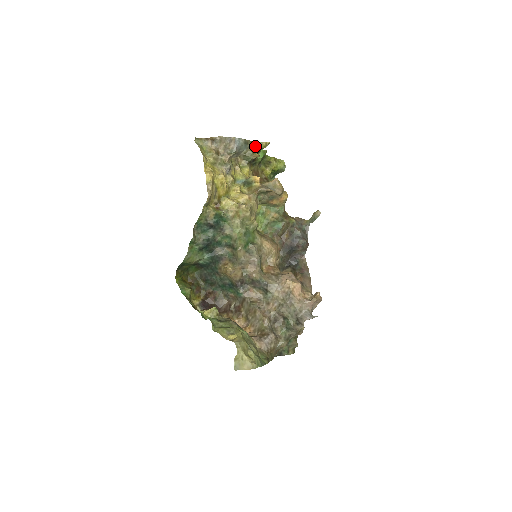
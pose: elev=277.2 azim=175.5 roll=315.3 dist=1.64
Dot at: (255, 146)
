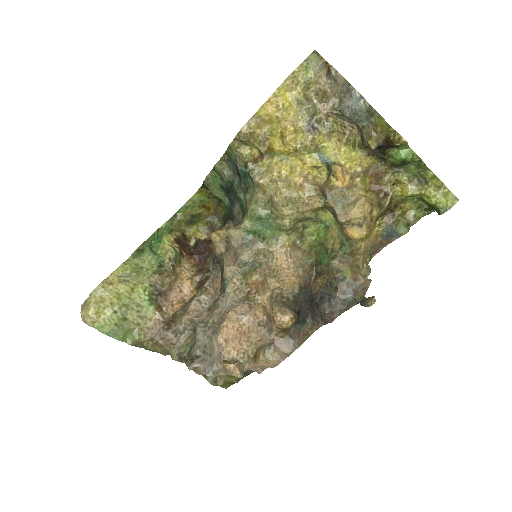
Dot at: (388, 130)
